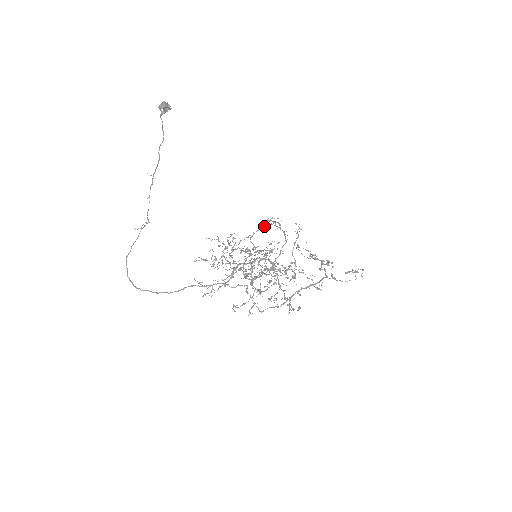
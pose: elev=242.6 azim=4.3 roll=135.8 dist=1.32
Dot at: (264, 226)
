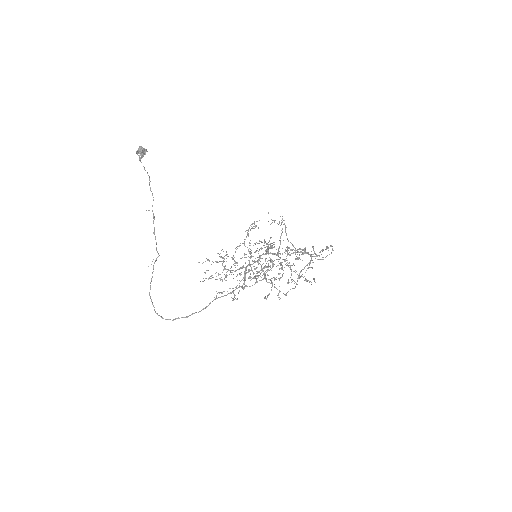
Dot at: occluded
